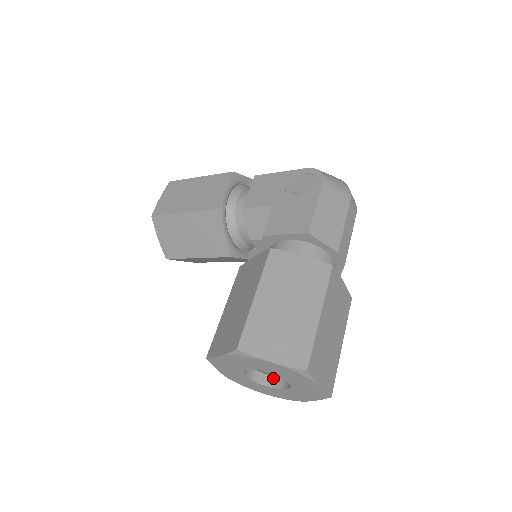
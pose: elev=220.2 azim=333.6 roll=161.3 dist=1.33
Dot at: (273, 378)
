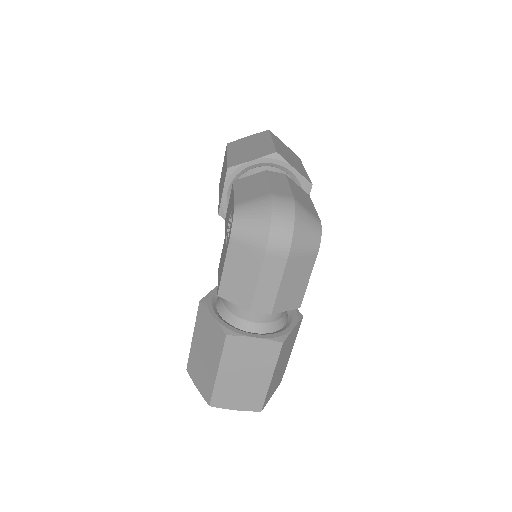
Dot at: occluded
